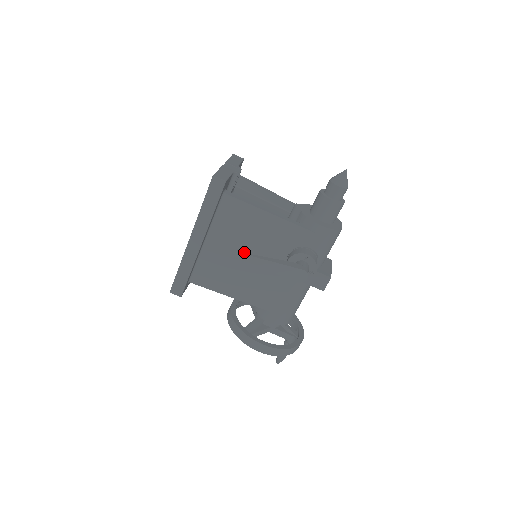
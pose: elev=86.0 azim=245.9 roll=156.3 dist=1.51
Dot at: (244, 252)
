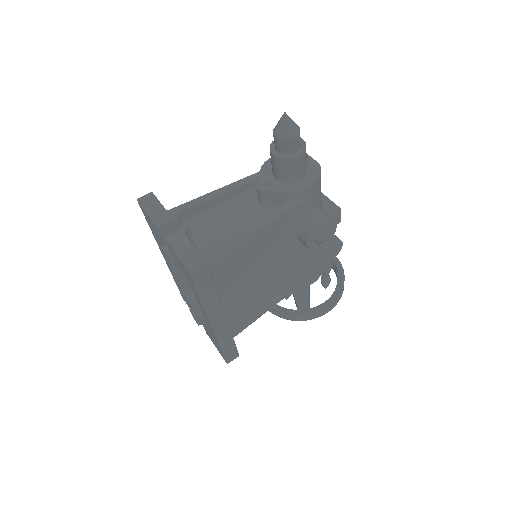
Dot at: (259, 275)
